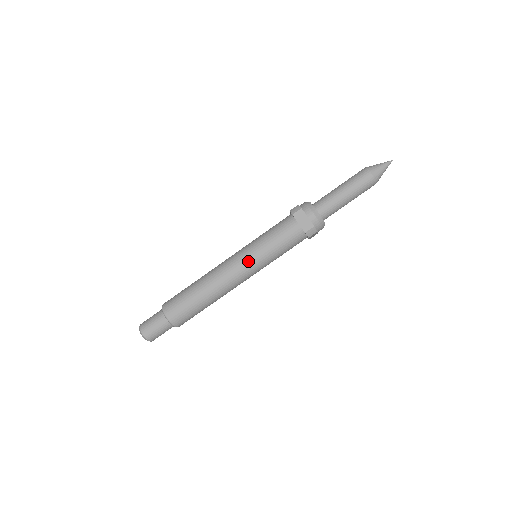
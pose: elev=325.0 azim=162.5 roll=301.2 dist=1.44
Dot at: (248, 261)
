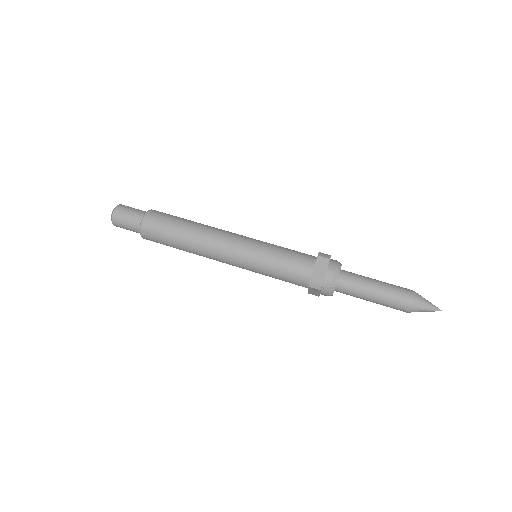
Dot at: (246, 249)
